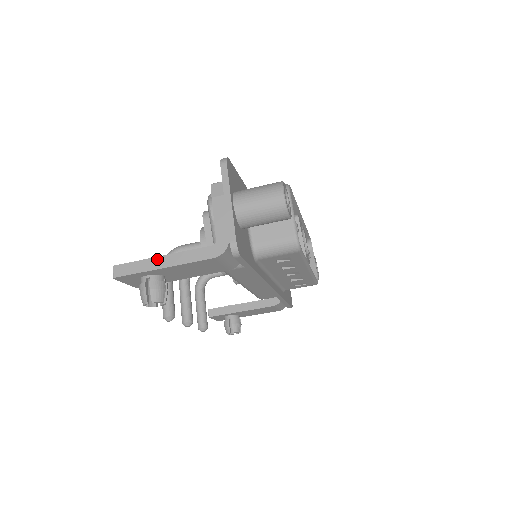
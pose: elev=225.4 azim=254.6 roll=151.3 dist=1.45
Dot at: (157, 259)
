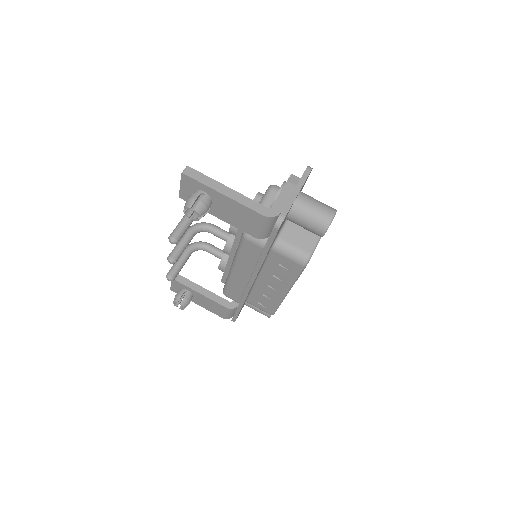
Dot at: (223, 186)
